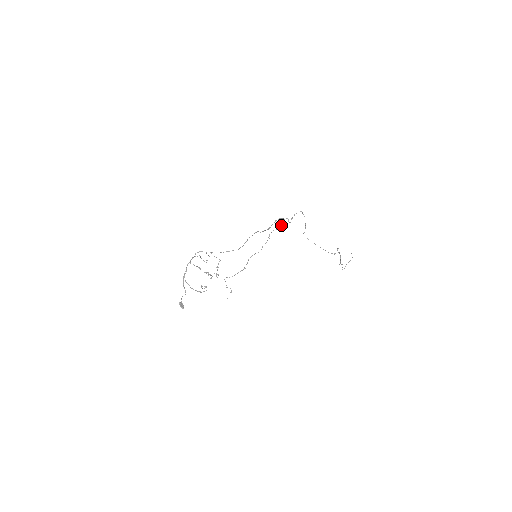
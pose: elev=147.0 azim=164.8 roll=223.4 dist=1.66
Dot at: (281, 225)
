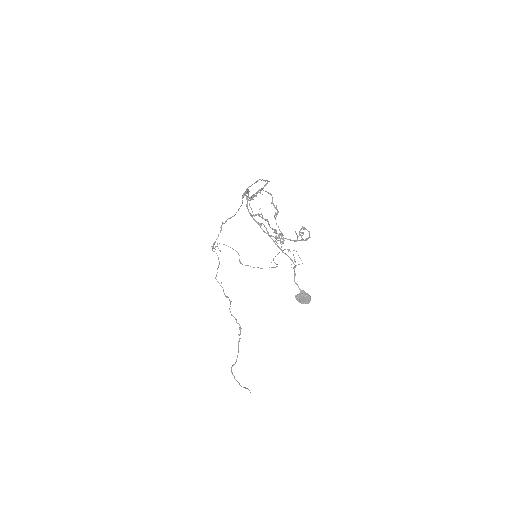
Dot at: occluded
